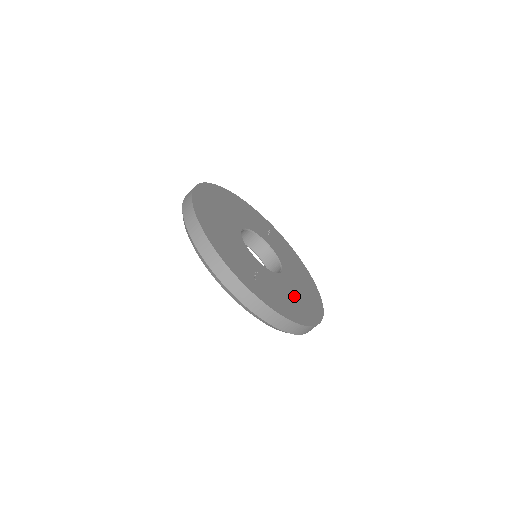
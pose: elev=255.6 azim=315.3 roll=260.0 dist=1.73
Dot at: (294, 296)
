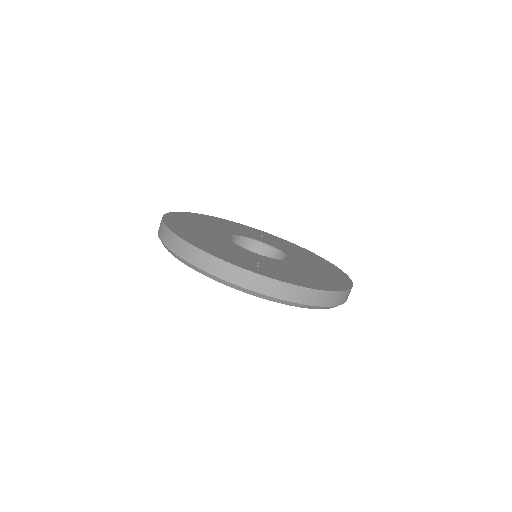
Dot at: (311, 273)
